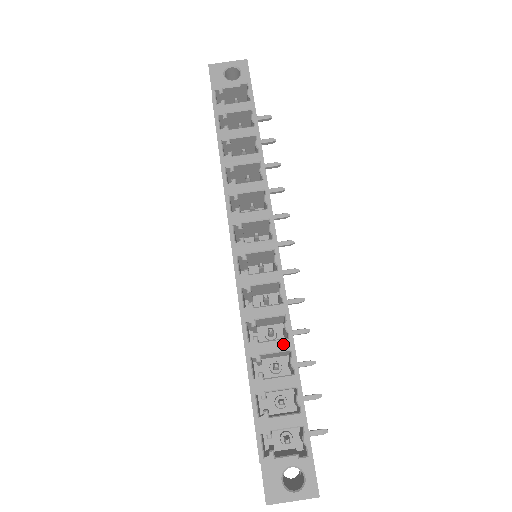
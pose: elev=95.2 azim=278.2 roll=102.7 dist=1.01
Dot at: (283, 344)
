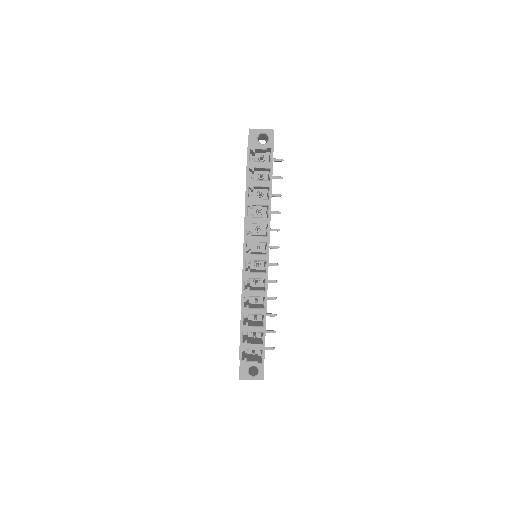
Dot at: (261, 311)
